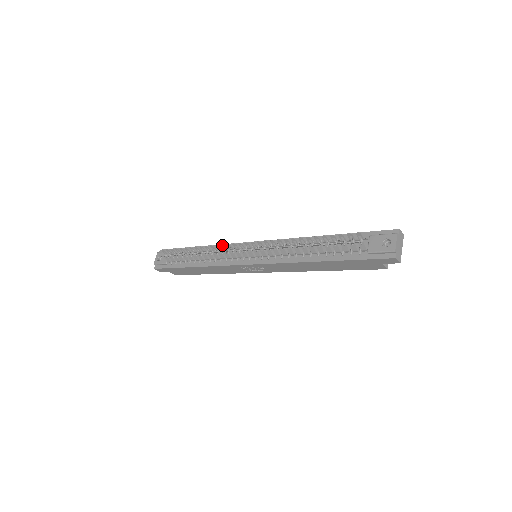
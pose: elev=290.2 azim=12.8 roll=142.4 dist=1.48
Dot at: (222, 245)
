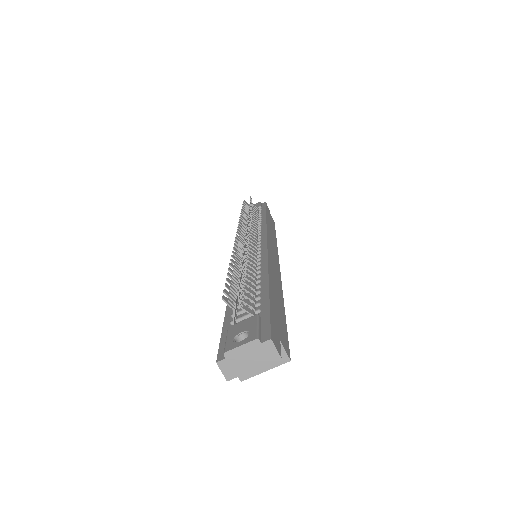
Dot at: (248, 218)
